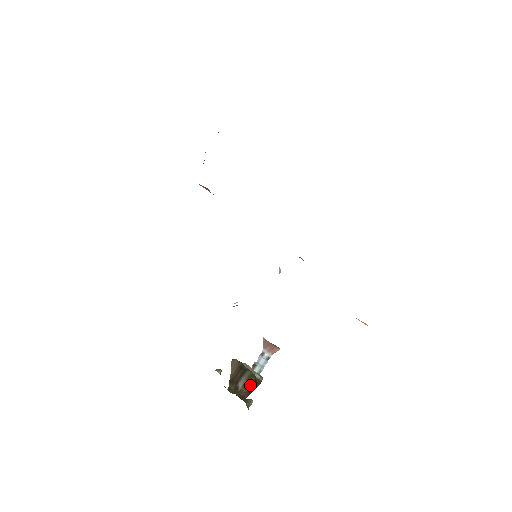
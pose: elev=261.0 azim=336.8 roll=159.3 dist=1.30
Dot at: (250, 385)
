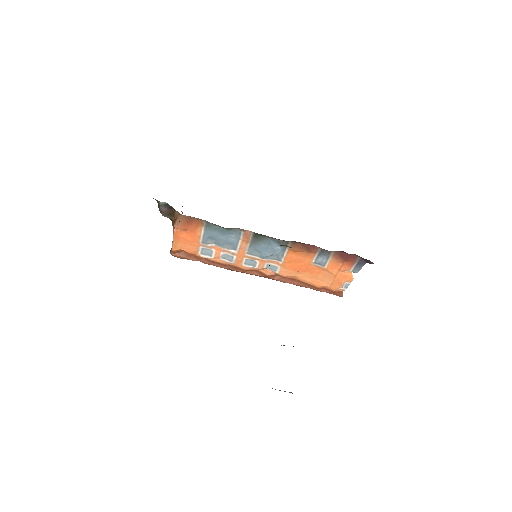
Dot at: occluded
